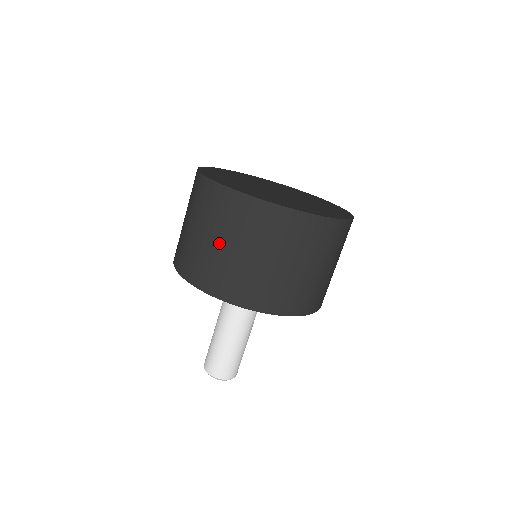
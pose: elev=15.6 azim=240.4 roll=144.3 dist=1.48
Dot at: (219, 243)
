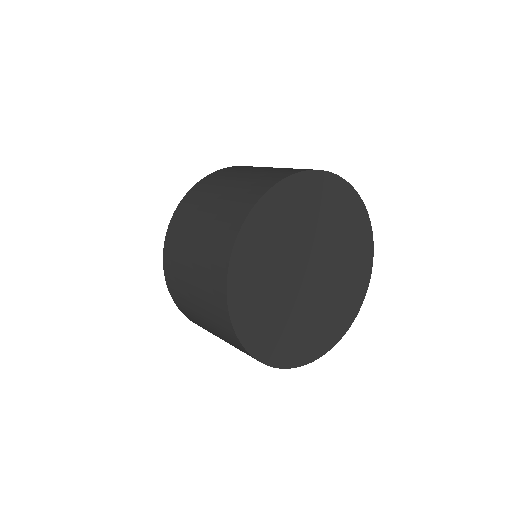
Dot at: (217, 336)
